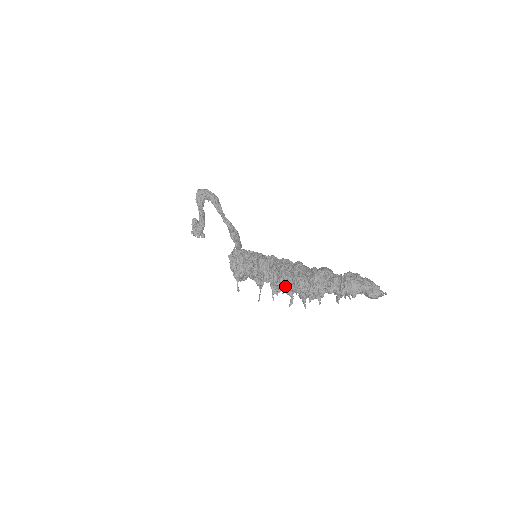
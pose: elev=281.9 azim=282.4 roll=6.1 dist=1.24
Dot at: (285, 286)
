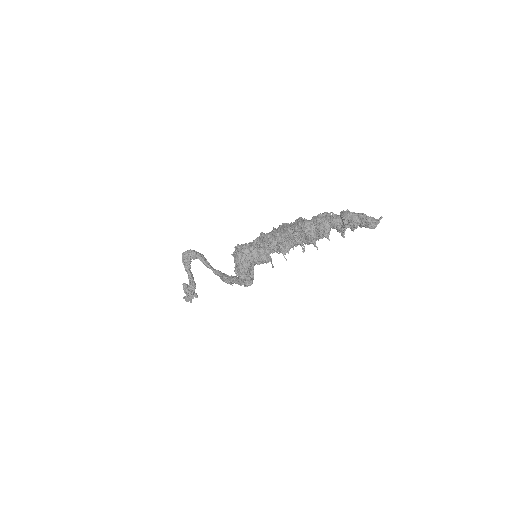
Dot at: (294, 232)
